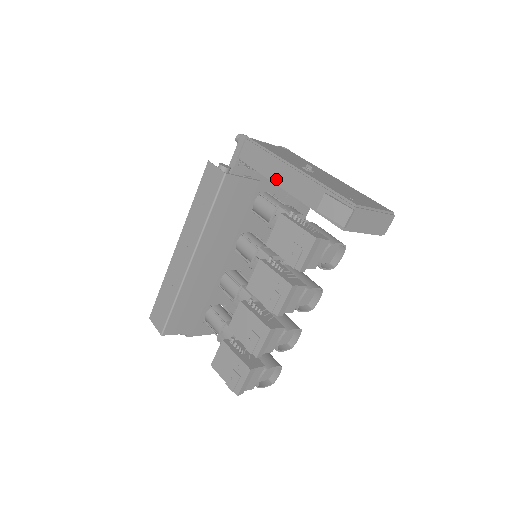
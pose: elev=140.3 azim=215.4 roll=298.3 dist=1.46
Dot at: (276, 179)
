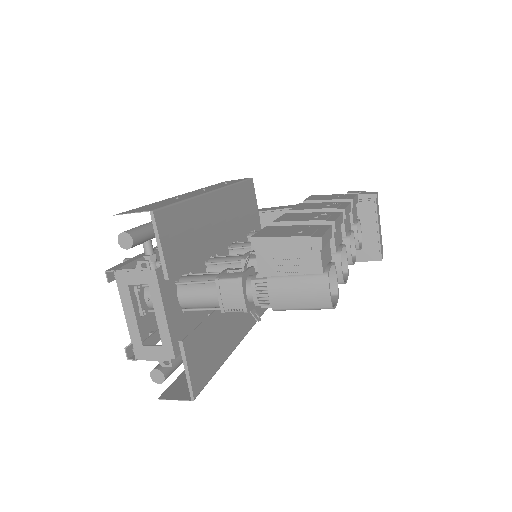
Dot at: (286, 208)
